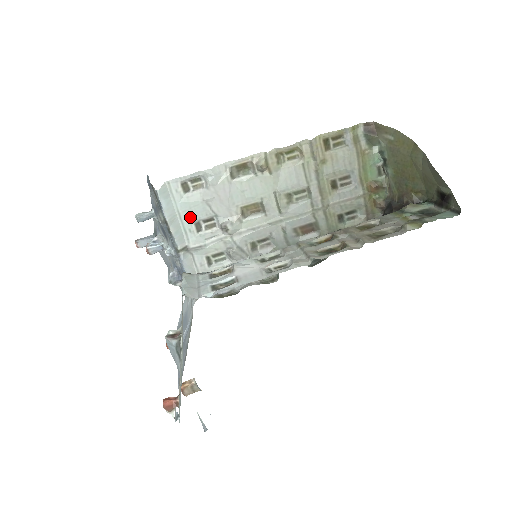
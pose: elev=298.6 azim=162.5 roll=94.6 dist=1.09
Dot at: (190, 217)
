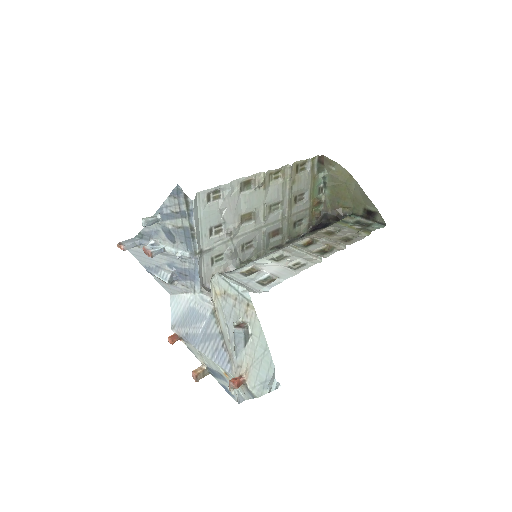
Dot at: (207, 224)
